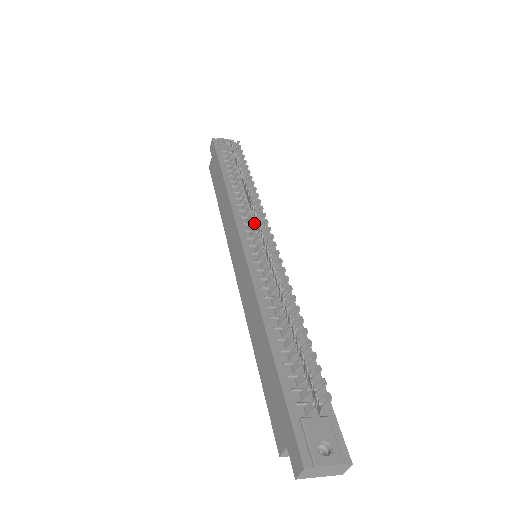
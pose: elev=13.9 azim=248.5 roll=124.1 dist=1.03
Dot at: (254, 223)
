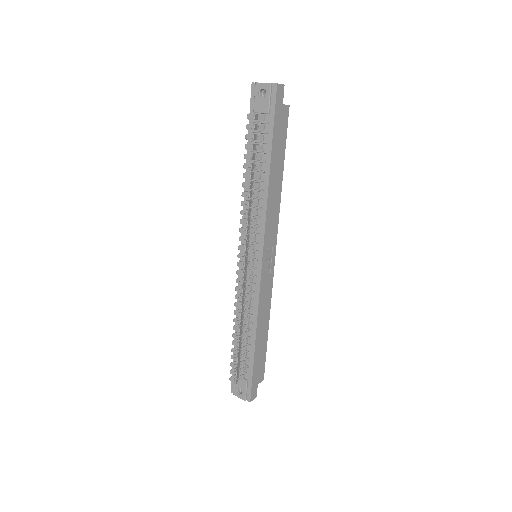
Dot at: (245, 240)
